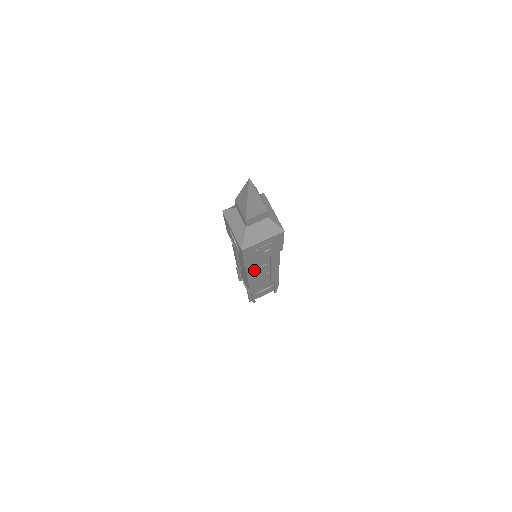
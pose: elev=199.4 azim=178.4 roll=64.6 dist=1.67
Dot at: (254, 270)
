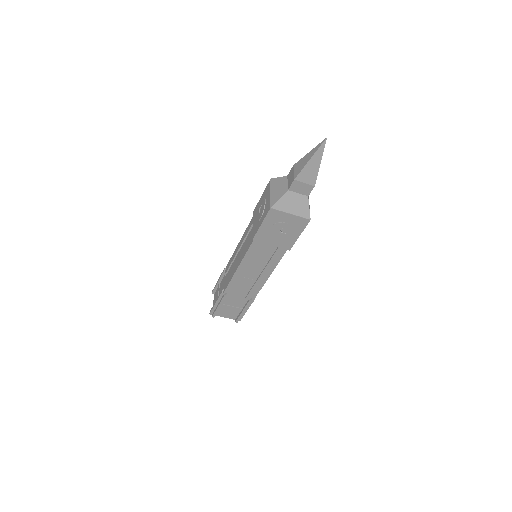
Dot at: (252, 258)
